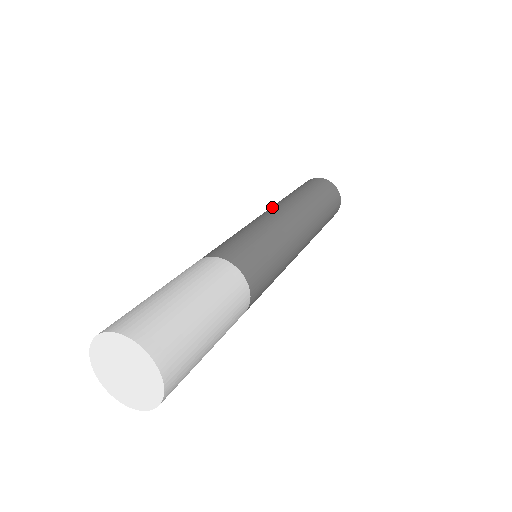
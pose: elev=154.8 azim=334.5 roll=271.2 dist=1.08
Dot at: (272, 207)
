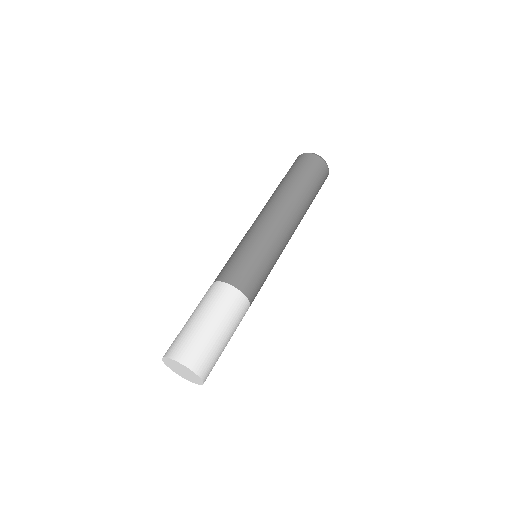
Dot at: (261, 211)
